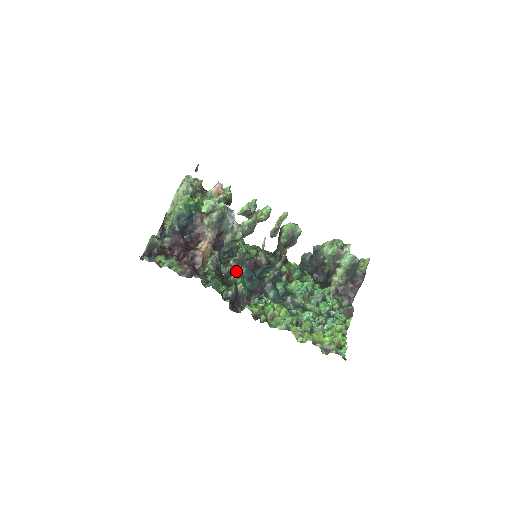
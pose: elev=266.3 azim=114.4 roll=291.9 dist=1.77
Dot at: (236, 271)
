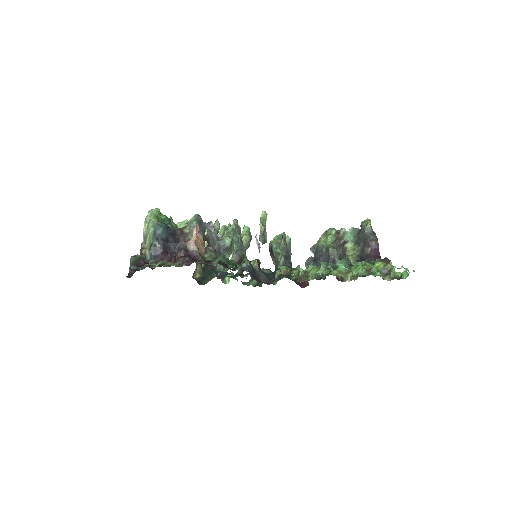
Dot at: occluded
